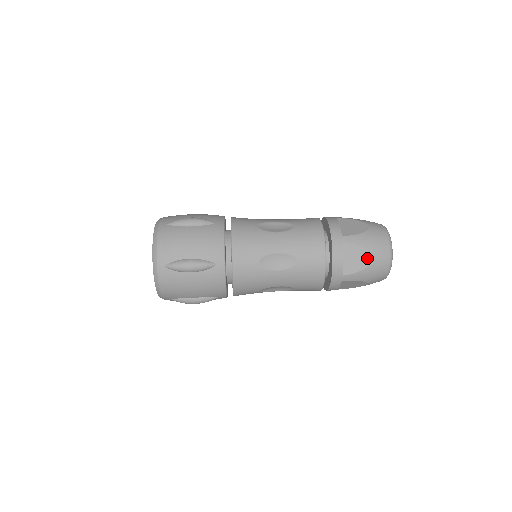
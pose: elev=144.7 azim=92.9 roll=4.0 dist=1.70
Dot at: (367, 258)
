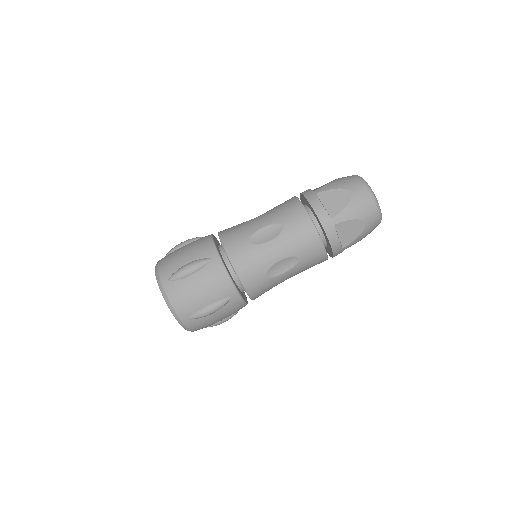
Dot at: occluded
